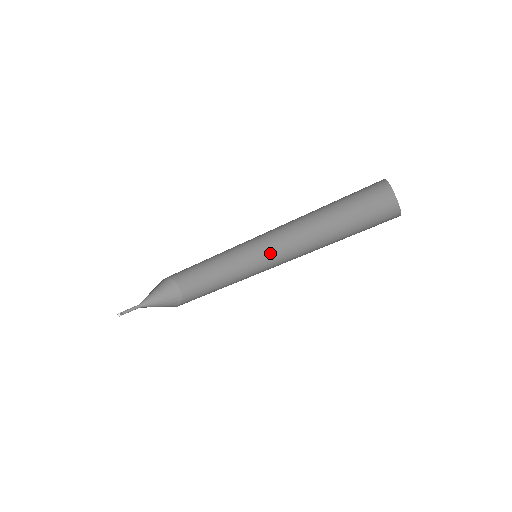
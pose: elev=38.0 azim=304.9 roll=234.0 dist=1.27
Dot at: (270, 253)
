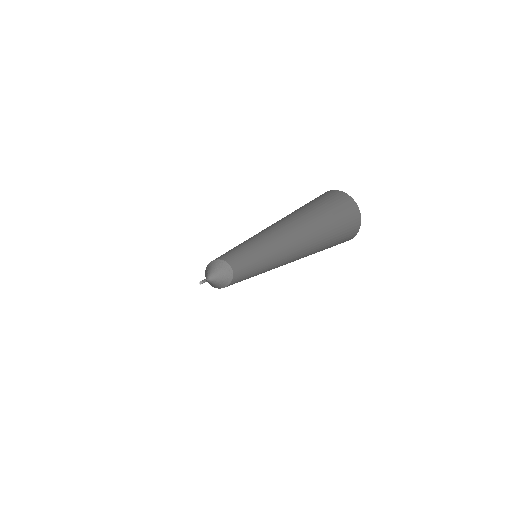
Dot at: (276, 254)
